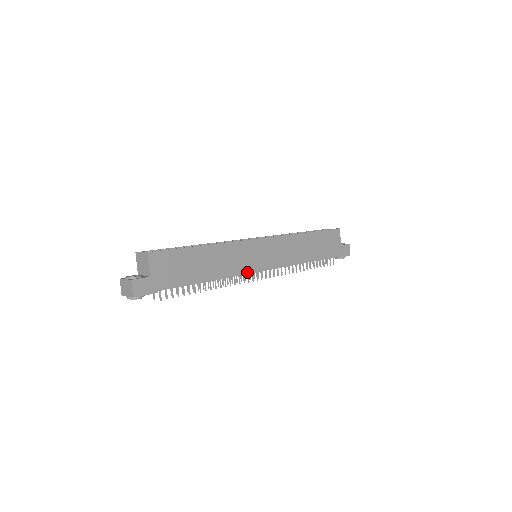
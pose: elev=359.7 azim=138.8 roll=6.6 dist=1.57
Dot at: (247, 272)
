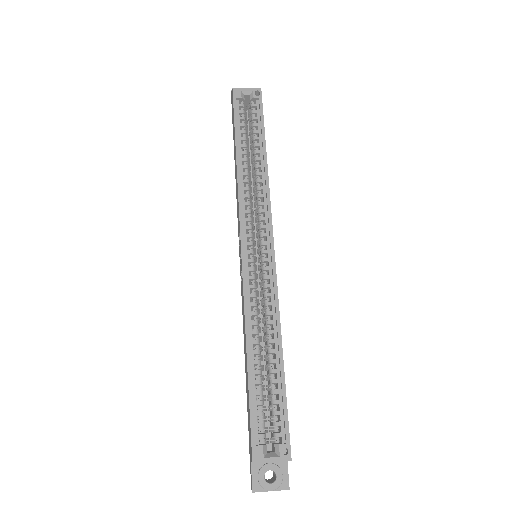
Dot at: occluded
